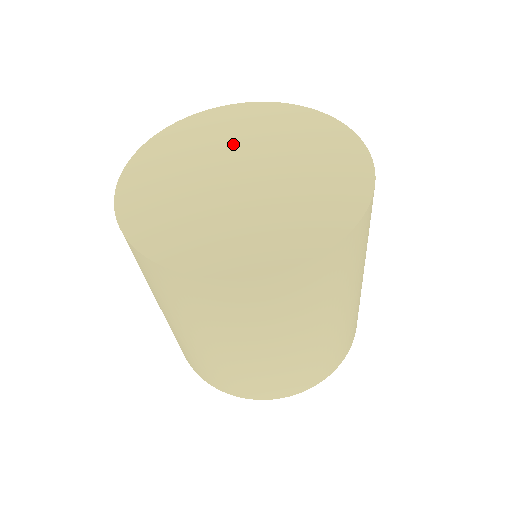
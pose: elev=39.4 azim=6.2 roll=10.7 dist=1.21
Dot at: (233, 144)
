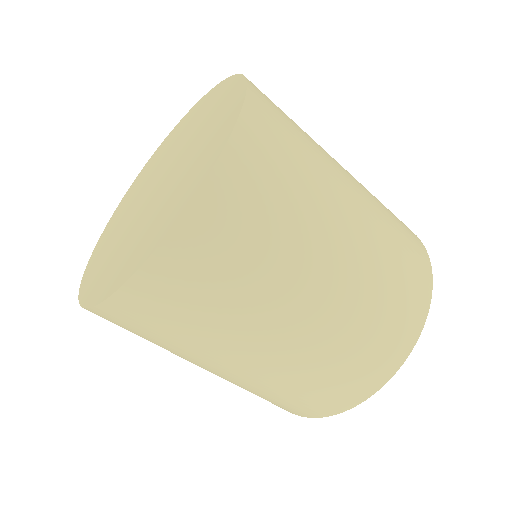
Dot at: (163, 161)
